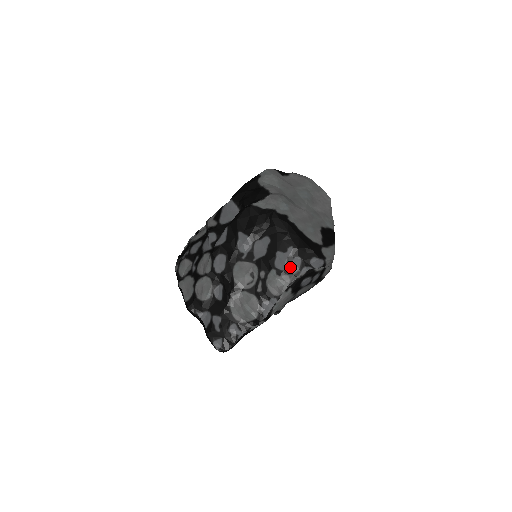
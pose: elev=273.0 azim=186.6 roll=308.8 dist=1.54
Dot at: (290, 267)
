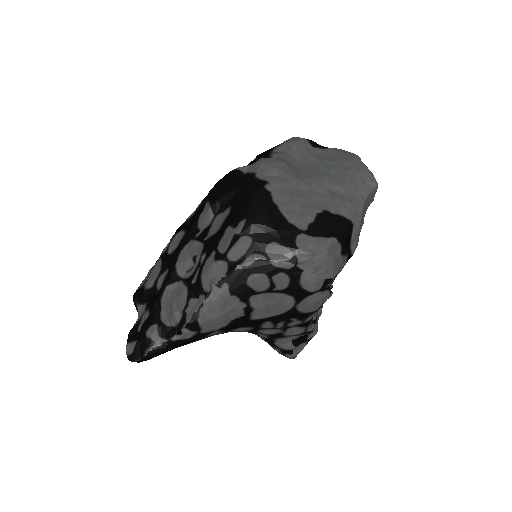
Dot at: (232, 249)
